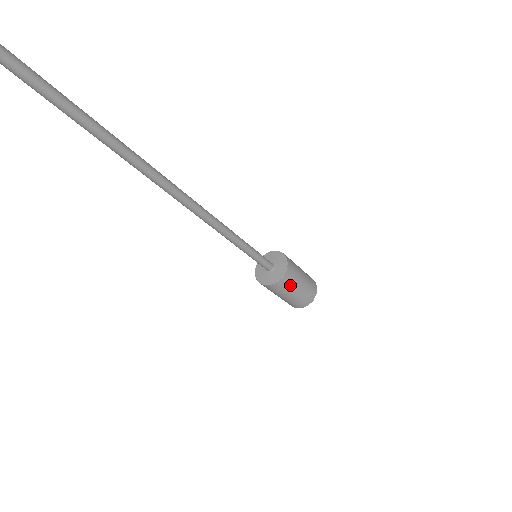
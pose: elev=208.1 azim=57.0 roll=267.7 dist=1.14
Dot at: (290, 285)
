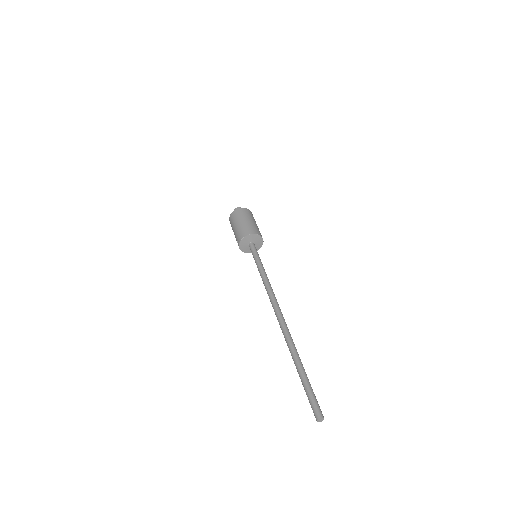
Dot at: occluded
